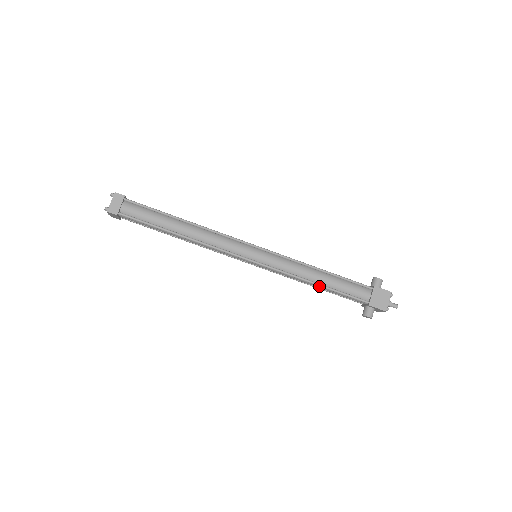
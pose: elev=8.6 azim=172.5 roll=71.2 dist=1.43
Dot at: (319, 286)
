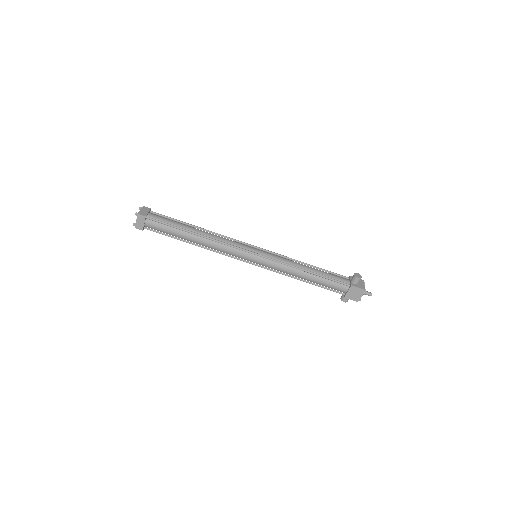
Dot at: occluded
